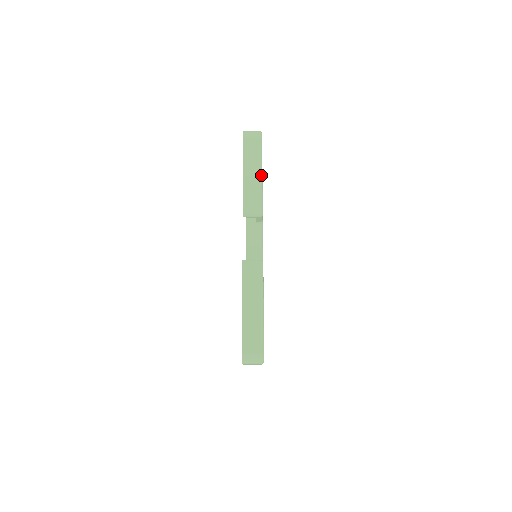
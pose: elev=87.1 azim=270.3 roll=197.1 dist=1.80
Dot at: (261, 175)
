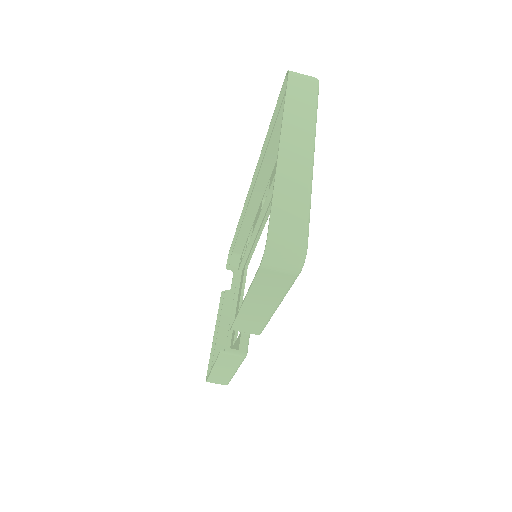
Dot at: (275, 309)
